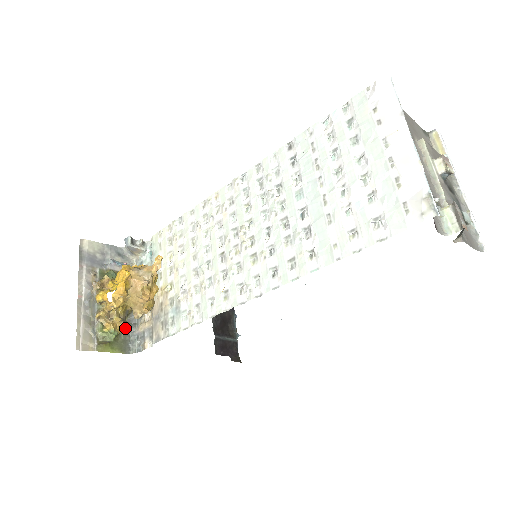
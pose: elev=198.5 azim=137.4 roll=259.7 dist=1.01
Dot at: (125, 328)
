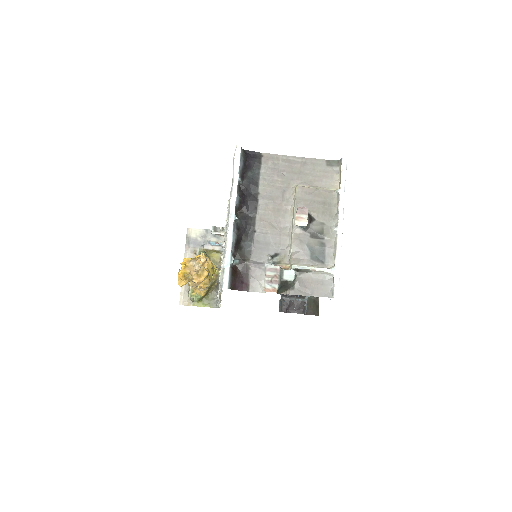
Dot at: (214, 290)
